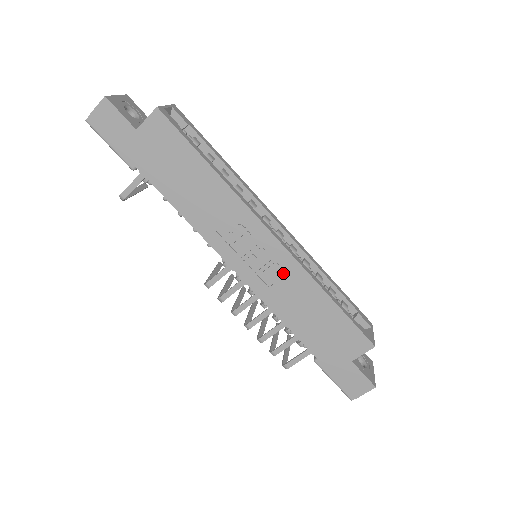
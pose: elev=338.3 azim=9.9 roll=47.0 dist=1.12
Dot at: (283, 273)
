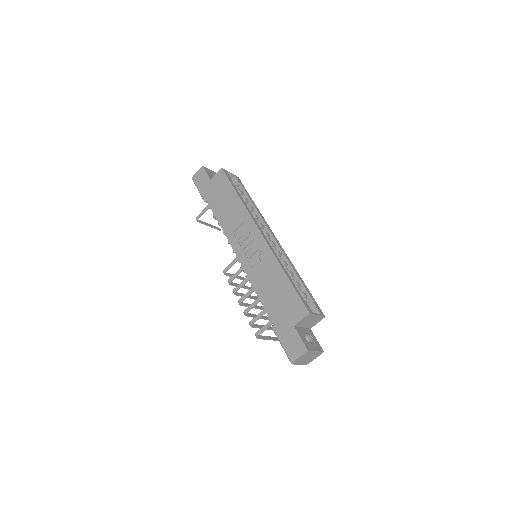
Dot at: (262, 258)
